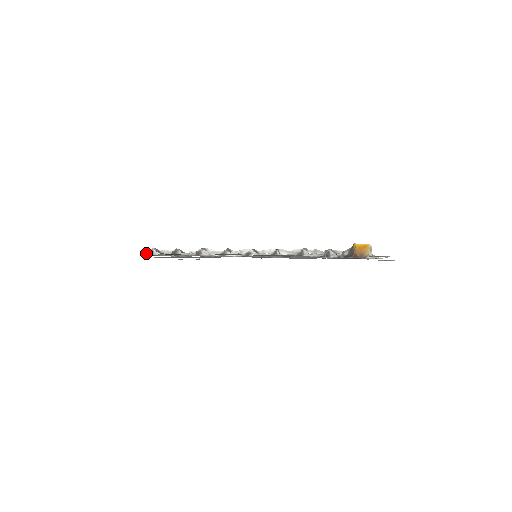
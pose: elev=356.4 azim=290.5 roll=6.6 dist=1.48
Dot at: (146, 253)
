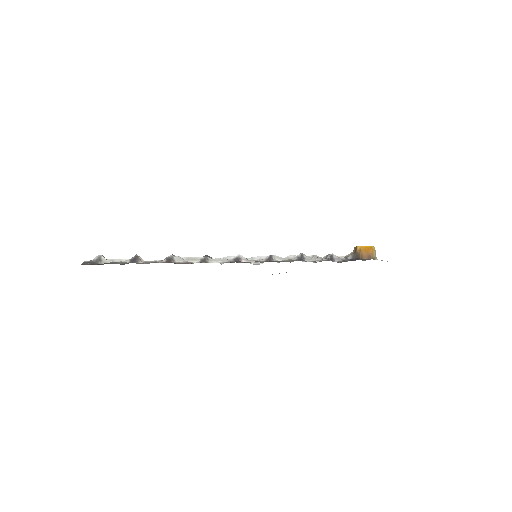
Dot at: (90, 261)
